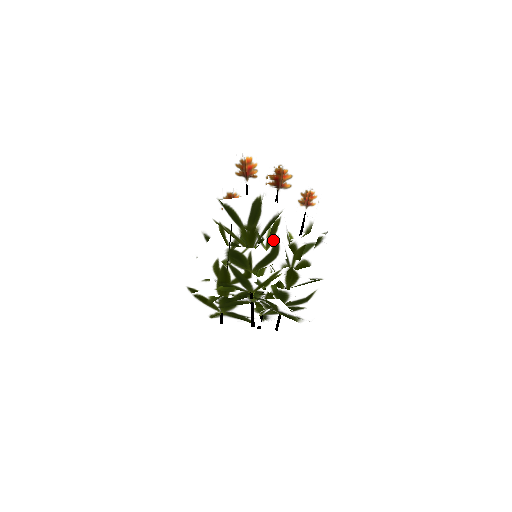
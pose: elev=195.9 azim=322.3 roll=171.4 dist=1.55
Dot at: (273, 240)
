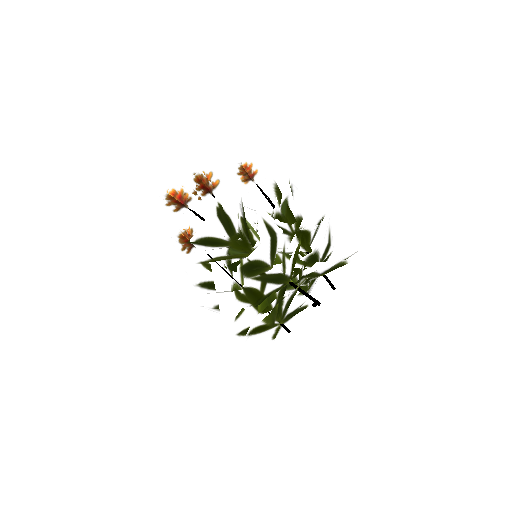
Dot at: (263, 226)
